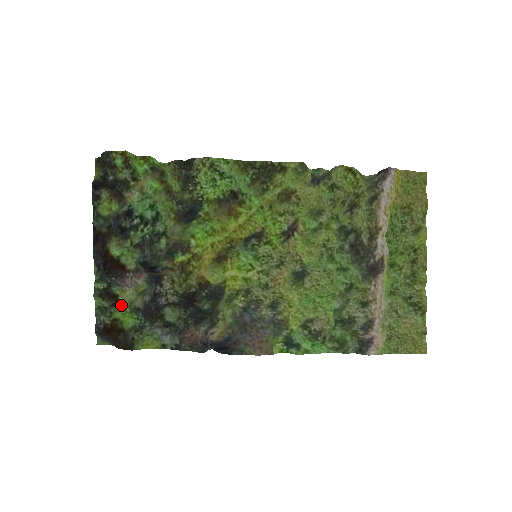
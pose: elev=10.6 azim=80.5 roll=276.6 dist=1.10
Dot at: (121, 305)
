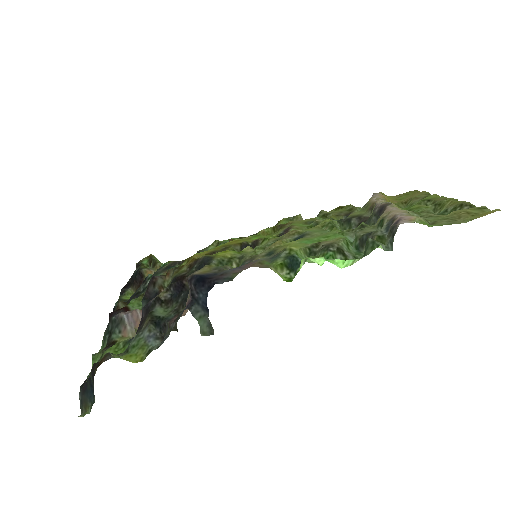
Dot at: (116, 344)
